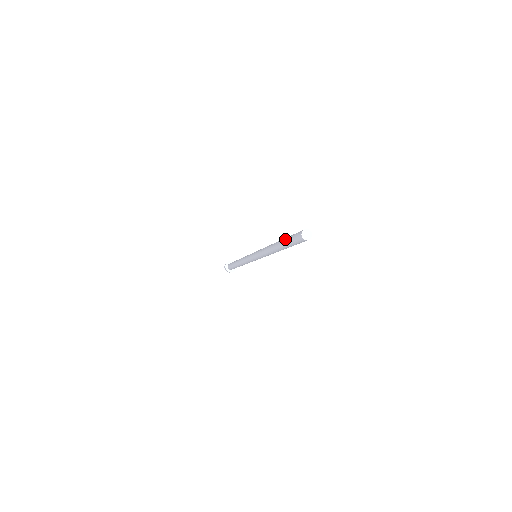
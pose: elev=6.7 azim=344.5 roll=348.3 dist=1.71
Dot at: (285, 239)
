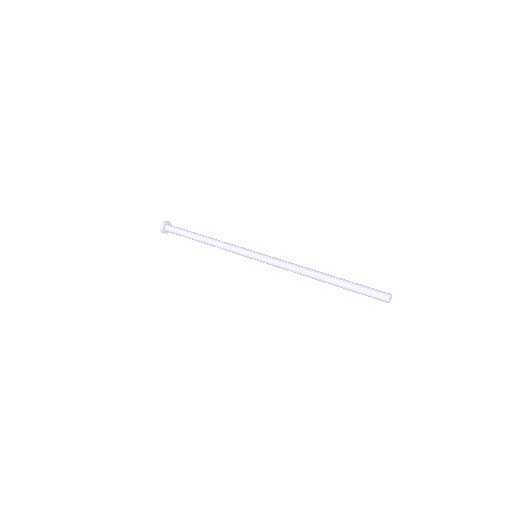
Dot at: (351, 282)
